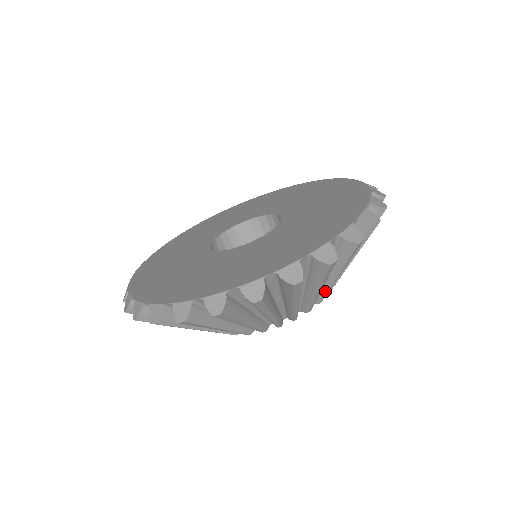
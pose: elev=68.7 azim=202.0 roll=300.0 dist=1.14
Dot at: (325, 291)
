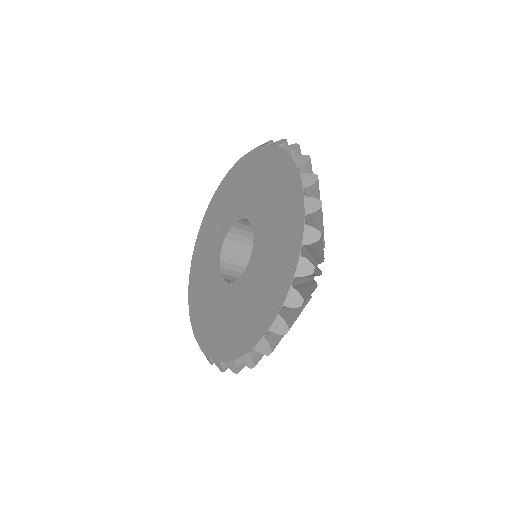
Dot at: occluded
